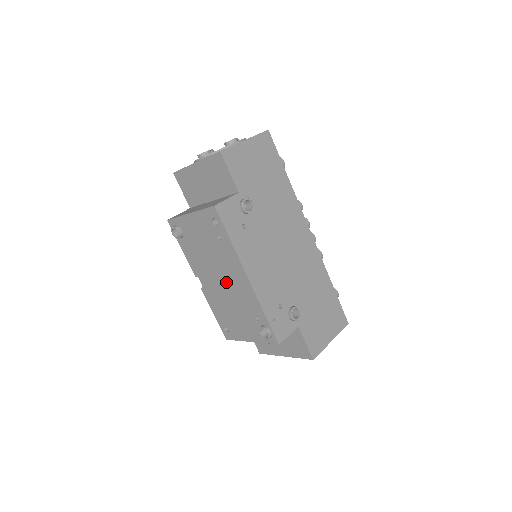
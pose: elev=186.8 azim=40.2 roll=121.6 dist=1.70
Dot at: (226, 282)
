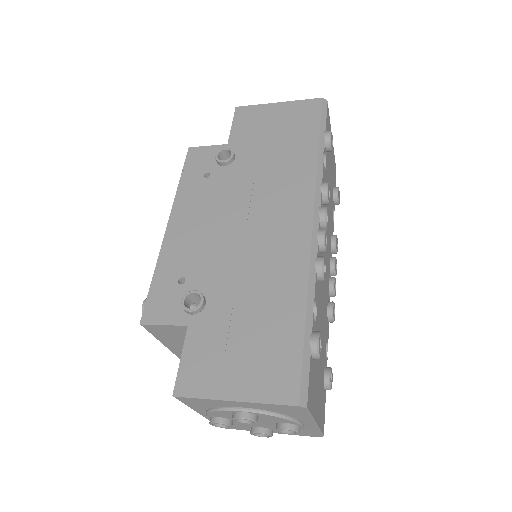
Dot at: occluded
